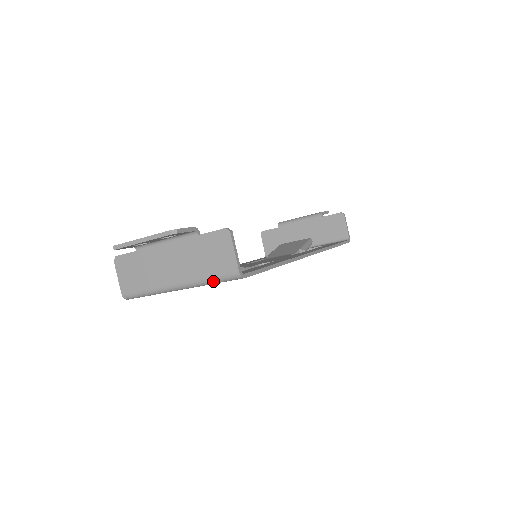
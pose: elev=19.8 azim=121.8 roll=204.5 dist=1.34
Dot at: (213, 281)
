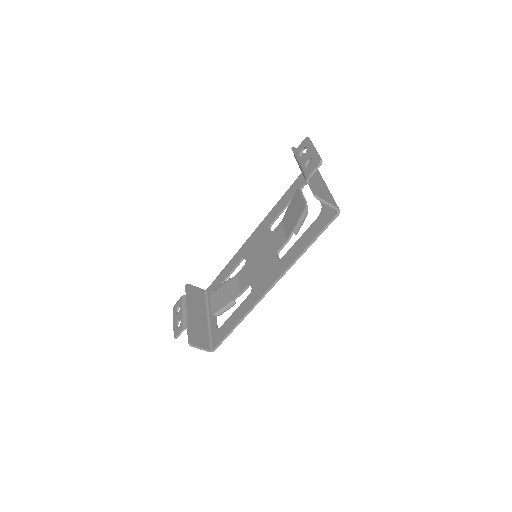
Dot at: (210, 338)
